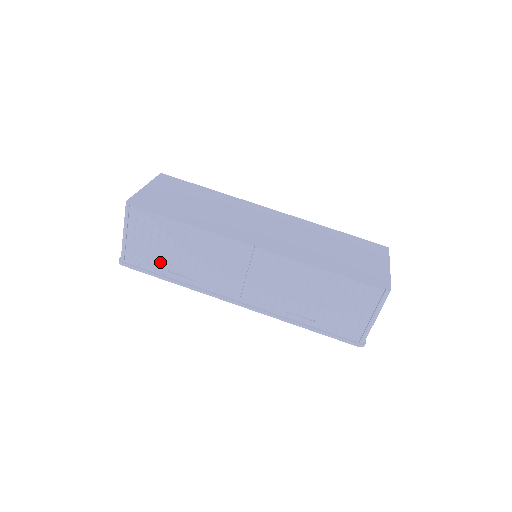
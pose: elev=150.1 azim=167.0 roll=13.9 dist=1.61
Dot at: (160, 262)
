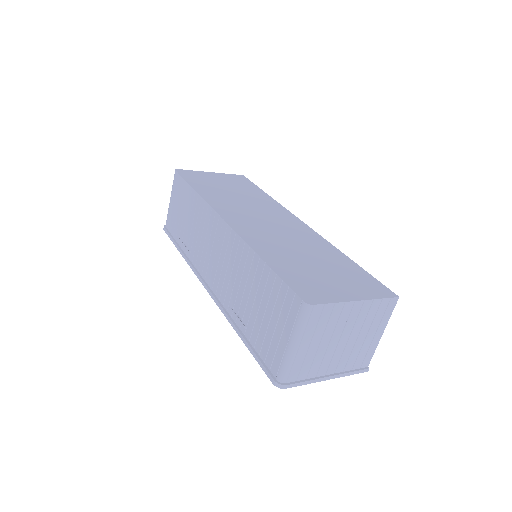
Dot at: (179, 230)
